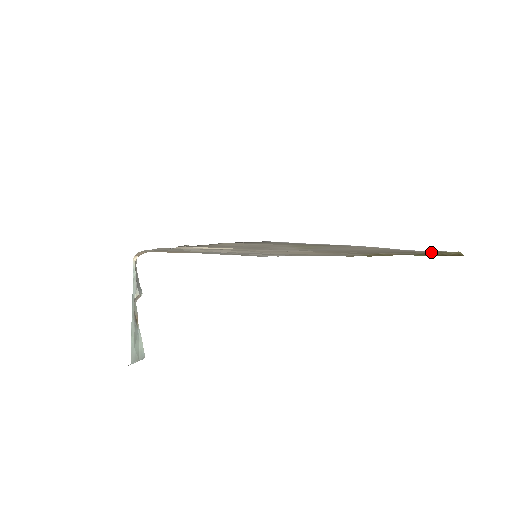
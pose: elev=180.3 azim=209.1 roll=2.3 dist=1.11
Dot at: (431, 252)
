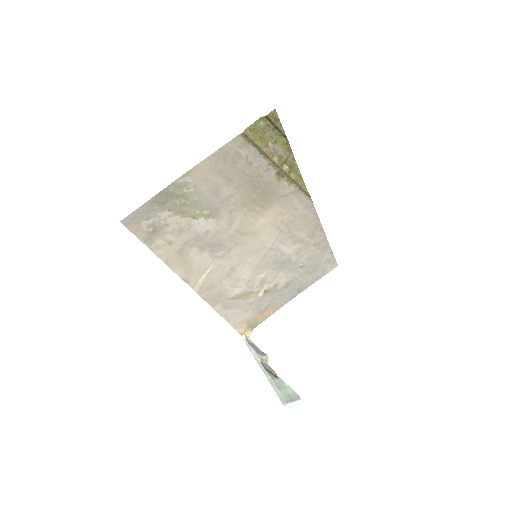
Dot at: (241, 137)
